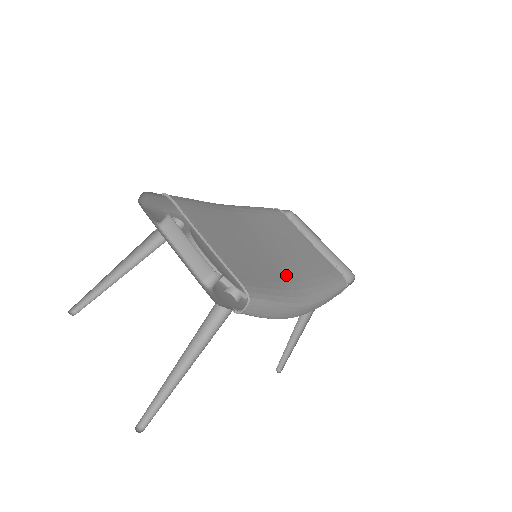
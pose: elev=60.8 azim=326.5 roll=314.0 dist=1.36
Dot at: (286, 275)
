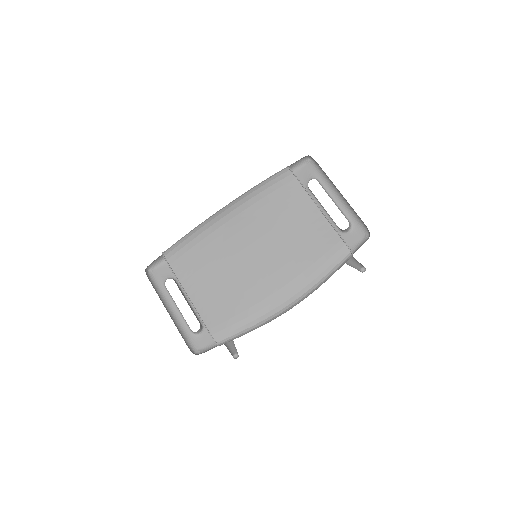
Dot at: (265, 289)
